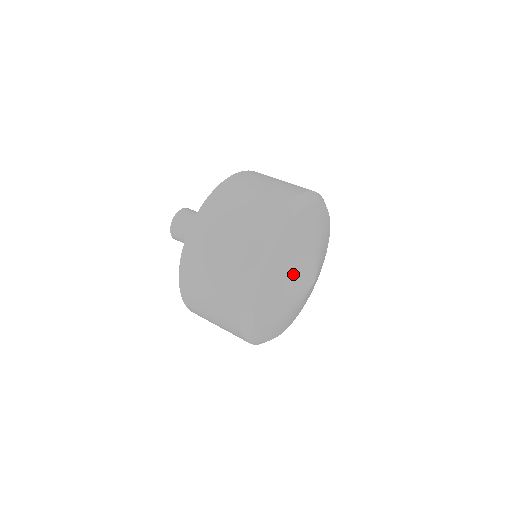
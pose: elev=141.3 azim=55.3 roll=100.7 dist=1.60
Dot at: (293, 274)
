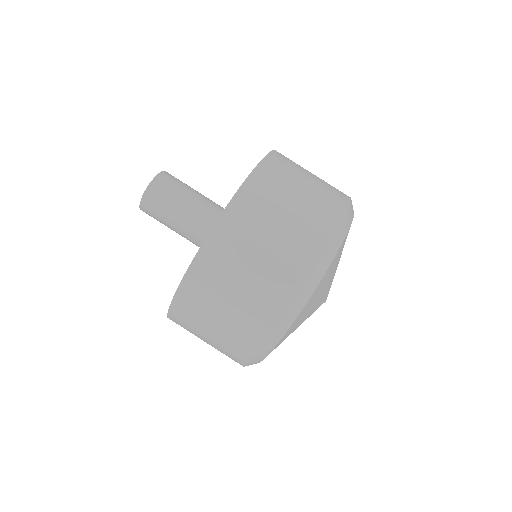
Dot at: occluded
